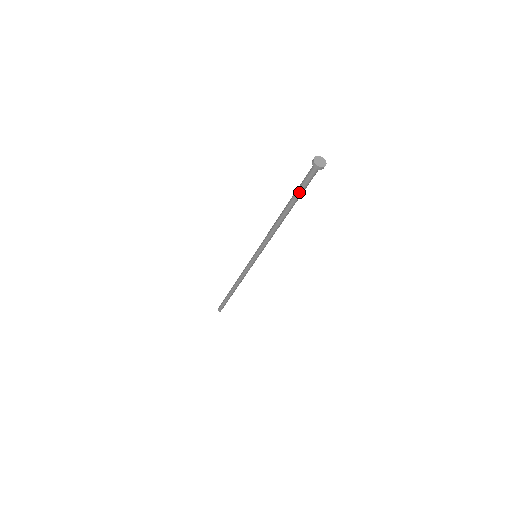
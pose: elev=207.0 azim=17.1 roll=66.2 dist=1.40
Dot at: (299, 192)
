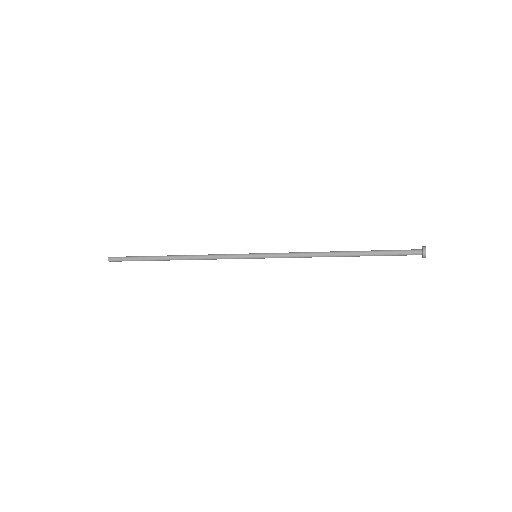
Dot at: (383, 255)
